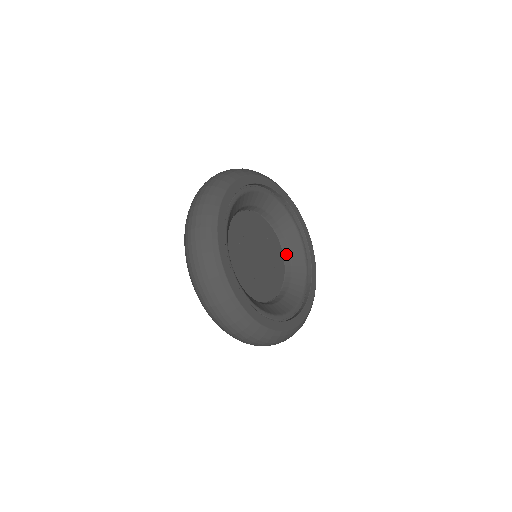
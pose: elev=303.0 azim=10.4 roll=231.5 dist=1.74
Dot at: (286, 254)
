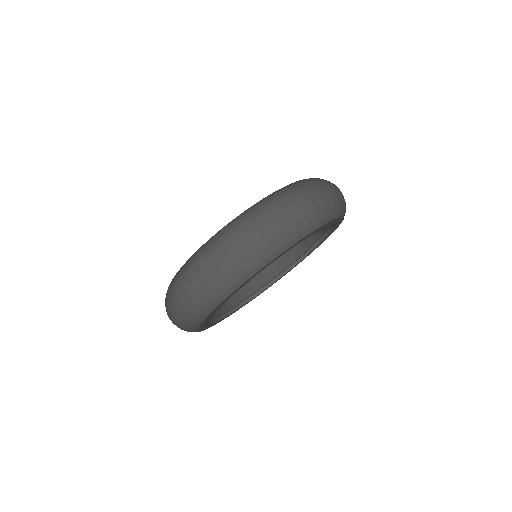
Dot at: occluded
